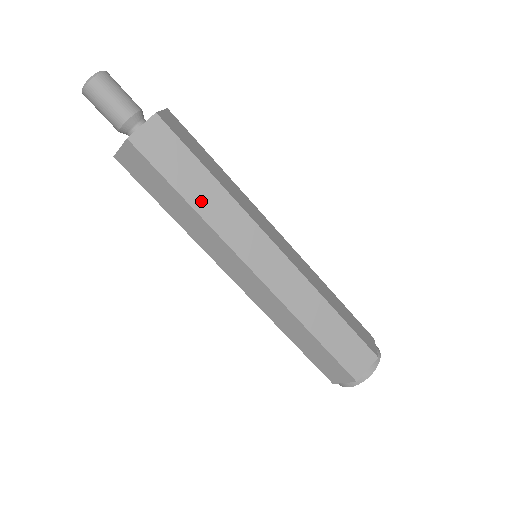
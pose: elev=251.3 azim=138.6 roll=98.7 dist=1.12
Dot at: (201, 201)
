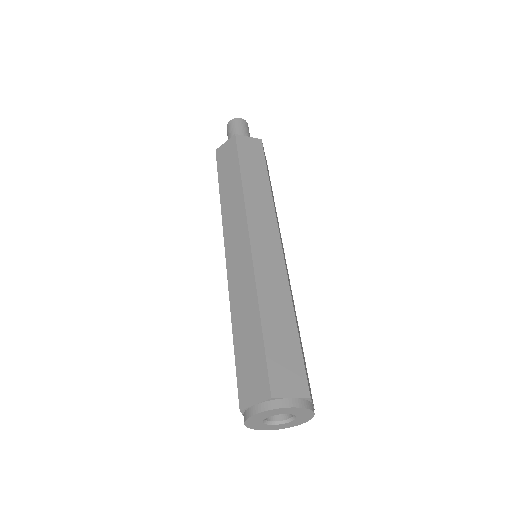
Dot at: occluded
